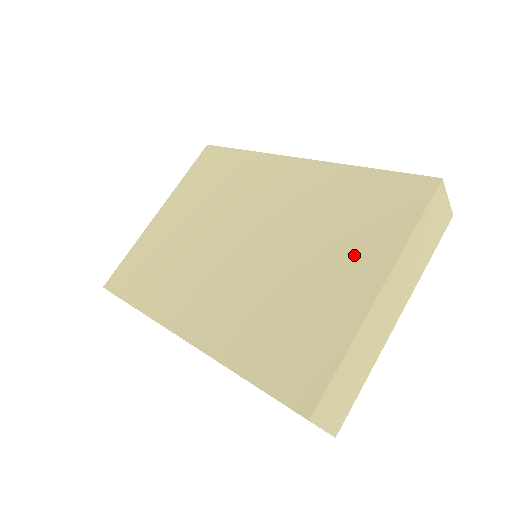
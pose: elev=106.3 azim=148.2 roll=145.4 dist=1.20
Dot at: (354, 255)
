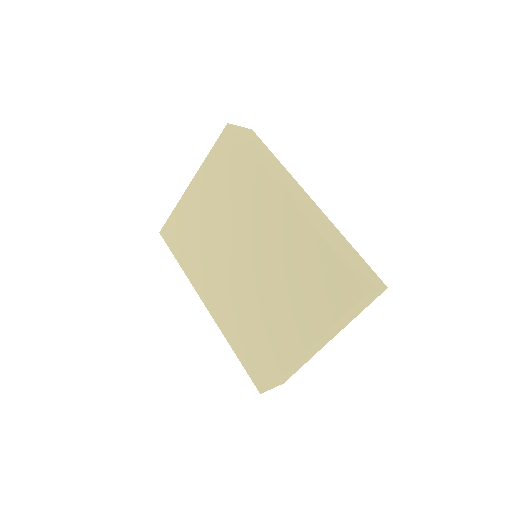
Dot at: (302, 315)
